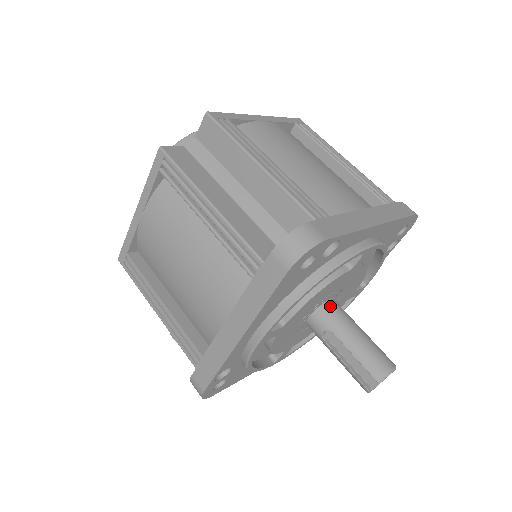
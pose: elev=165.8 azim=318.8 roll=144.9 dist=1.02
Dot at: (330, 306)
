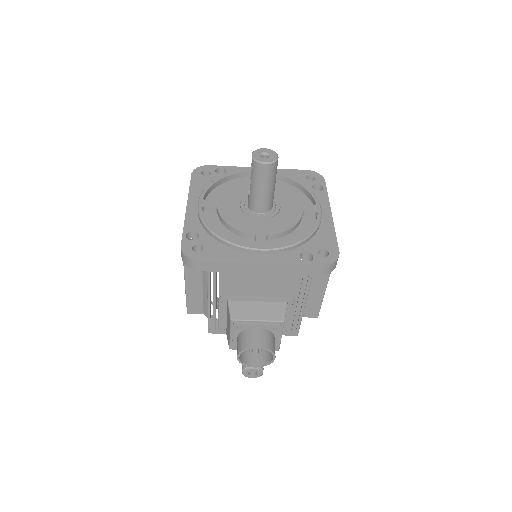
Dot at: occluded
